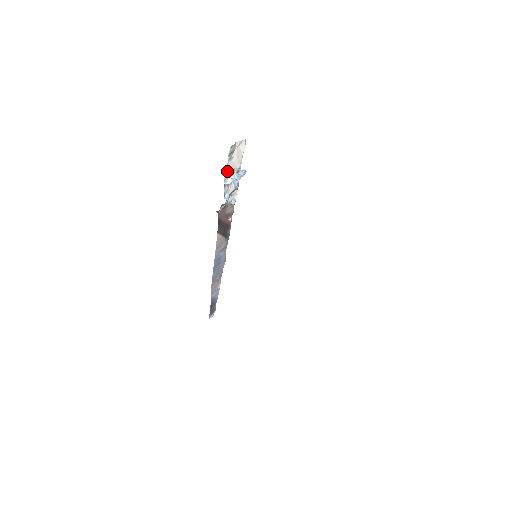
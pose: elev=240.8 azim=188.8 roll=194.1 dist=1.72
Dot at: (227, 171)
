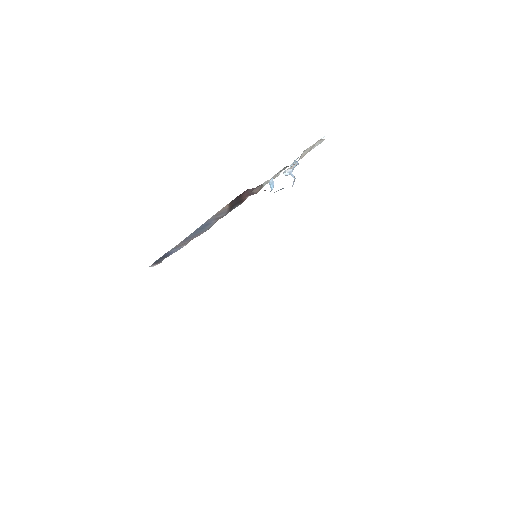
Dot at: occluded
